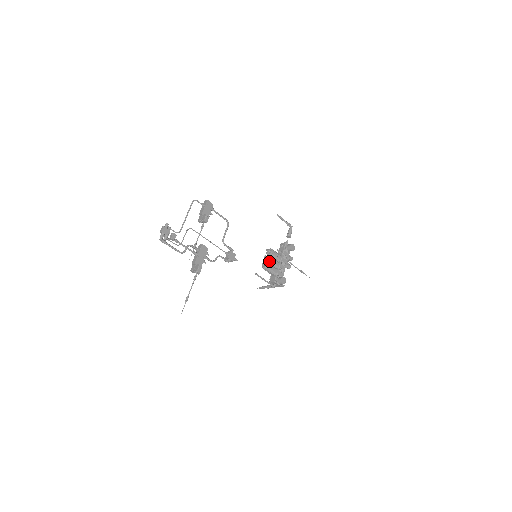
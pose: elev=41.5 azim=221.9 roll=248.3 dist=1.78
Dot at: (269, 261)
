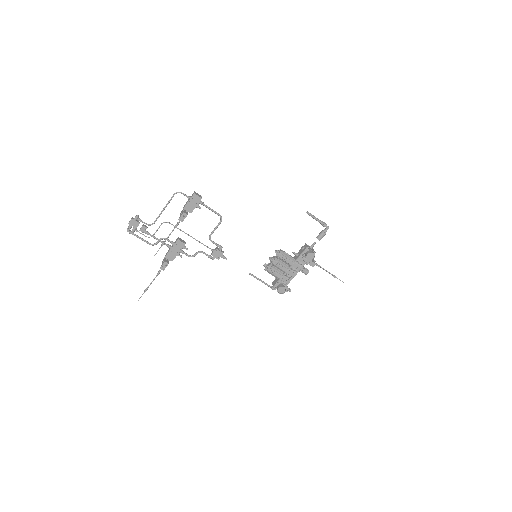
Dot at: (273, 264)
